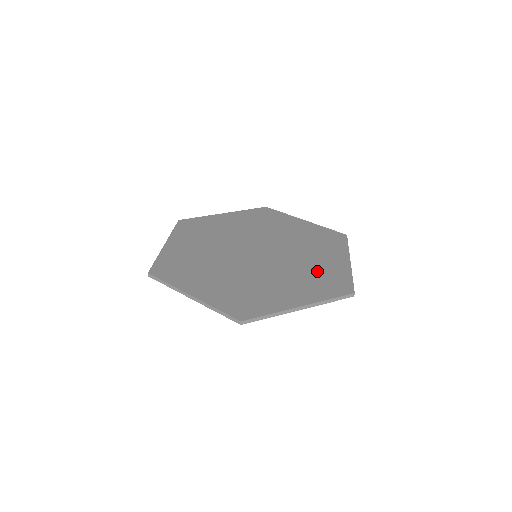
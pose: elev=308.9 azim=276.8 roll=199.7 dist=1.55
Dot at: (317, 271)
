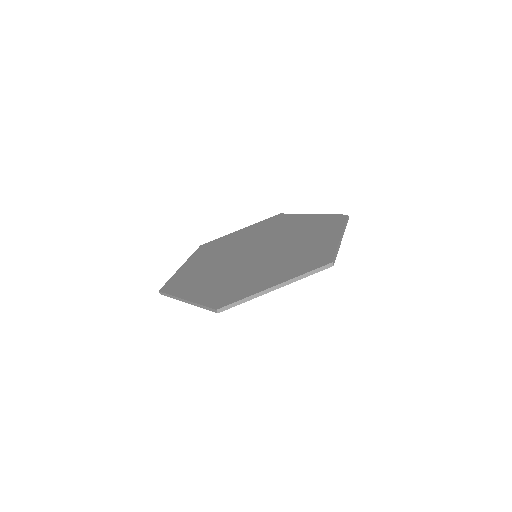
Dot at: (308, 227)
